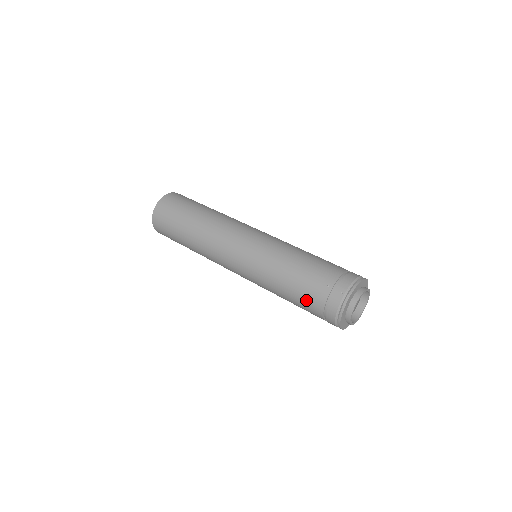
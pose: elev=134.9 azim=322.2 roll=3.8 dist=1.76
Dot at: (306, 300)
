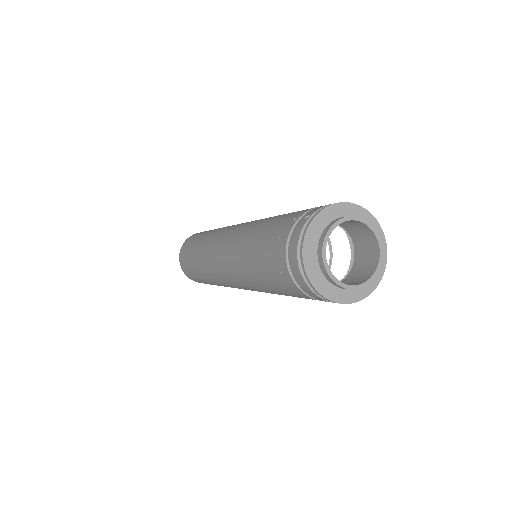
Dot at: (270, 255)
